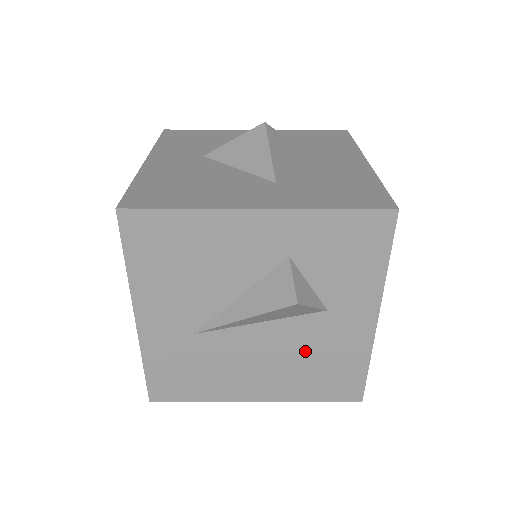
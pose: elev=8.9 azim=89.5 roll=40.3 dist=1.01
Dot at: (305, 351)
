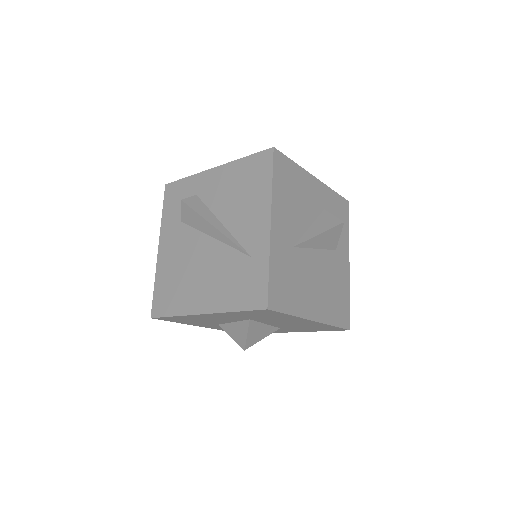
Dot at: (330, 278)
